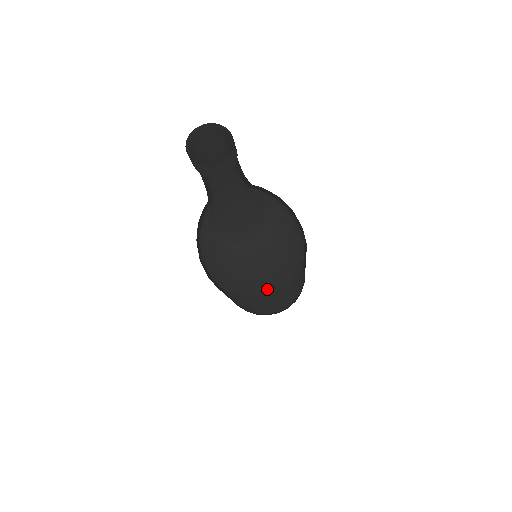
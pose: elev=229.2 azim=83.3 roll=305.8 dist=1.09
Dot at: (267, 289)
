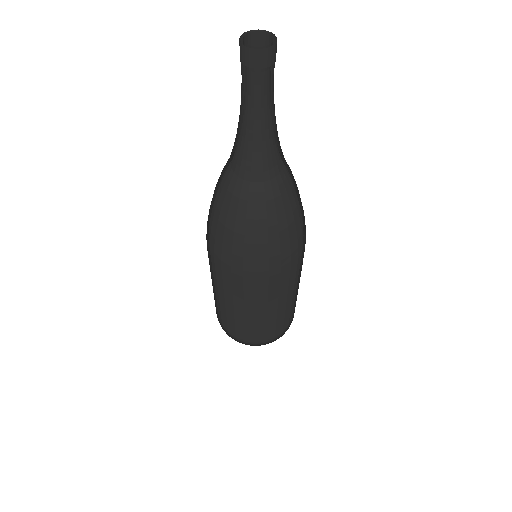
Dot at: (268, 264)
